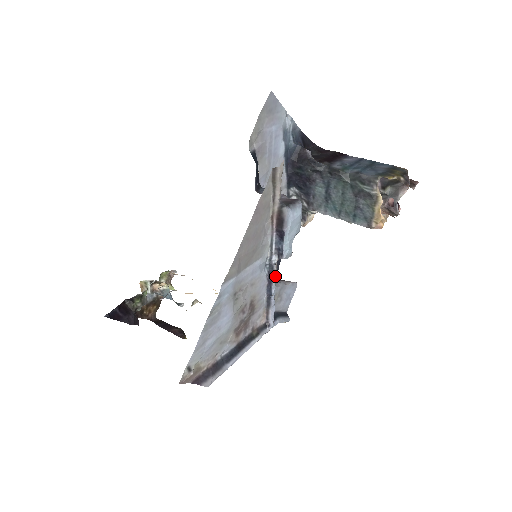
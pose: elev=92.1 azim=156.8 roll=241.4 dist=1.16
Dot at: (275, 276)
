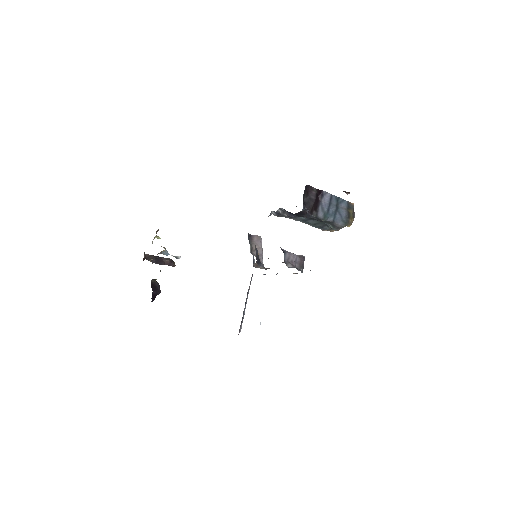
Dot at: occluded
